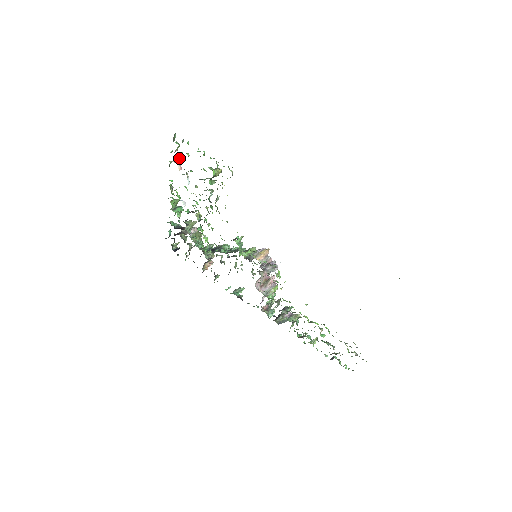
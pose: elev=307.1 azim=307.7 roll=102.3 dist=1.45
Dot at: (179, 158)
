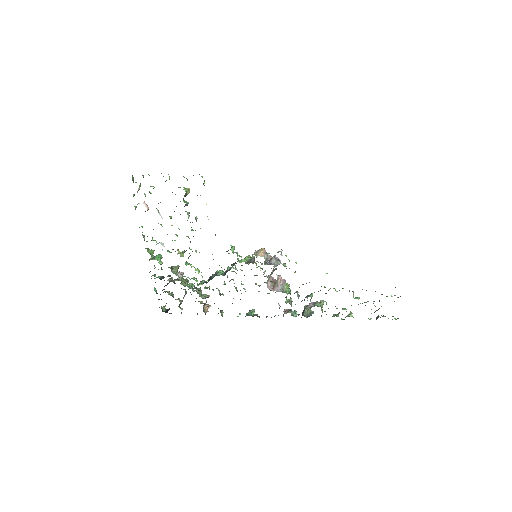
Dot at: occluded
